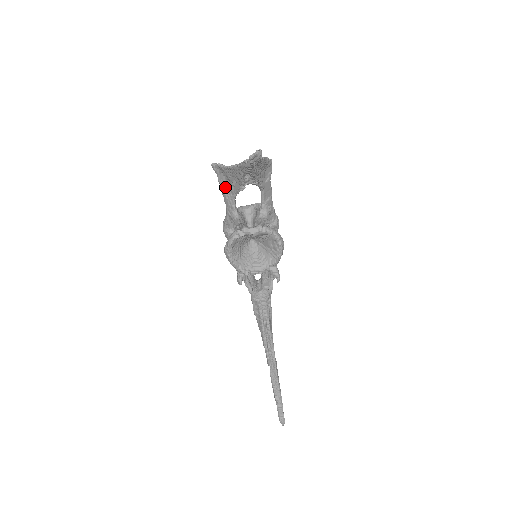
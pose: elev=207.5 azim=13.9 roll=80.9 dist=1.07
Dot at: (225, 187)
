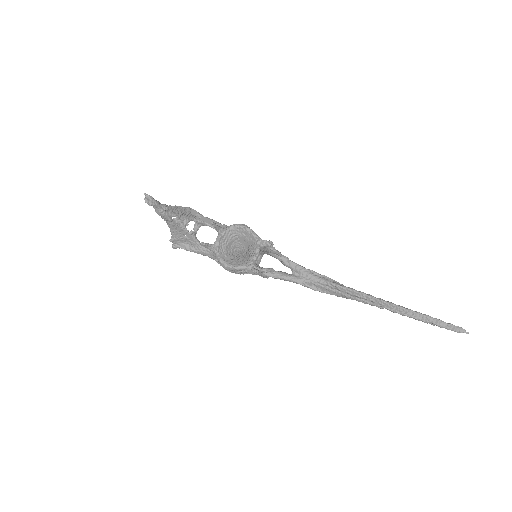
Dot at: (191, 248)
